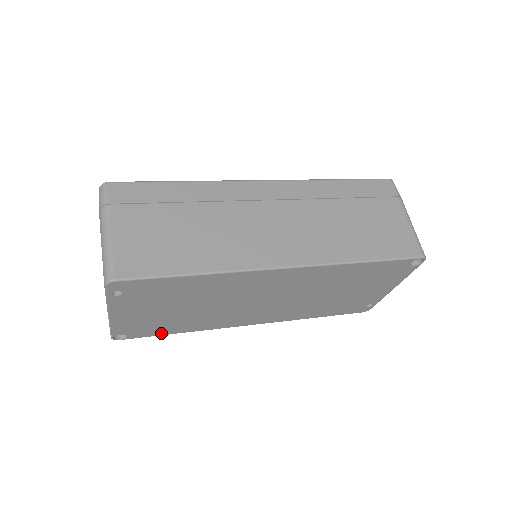
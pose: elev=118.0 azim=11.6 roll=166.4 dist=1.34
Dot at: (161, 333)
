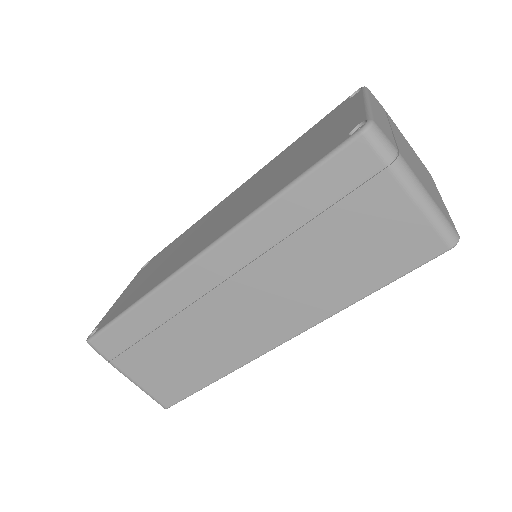
Dot at: occluded
